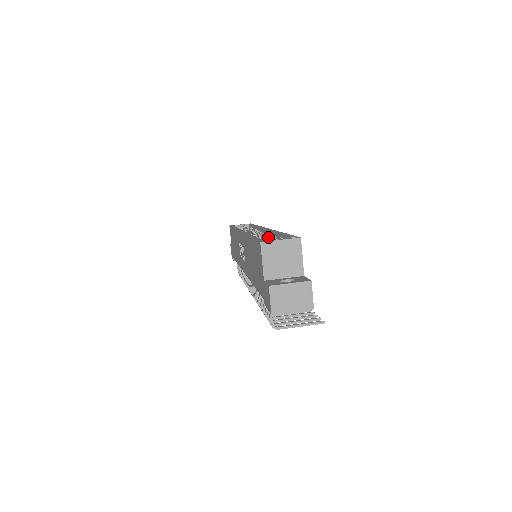
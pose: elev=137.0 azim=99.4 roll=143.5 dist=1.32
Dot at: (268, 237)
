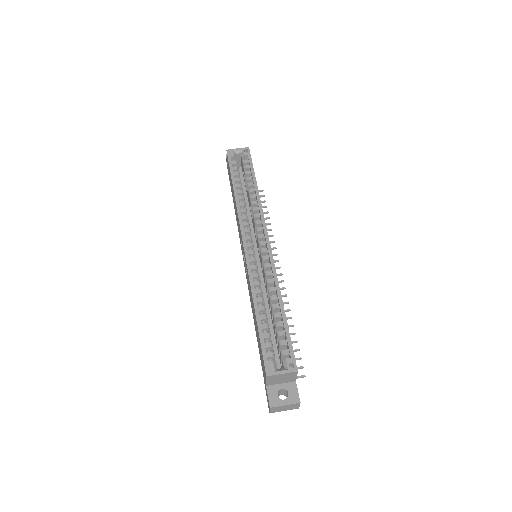
Dot at: (270, 297)
